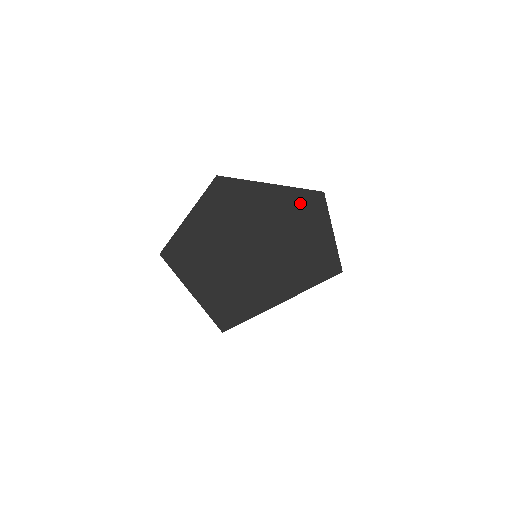
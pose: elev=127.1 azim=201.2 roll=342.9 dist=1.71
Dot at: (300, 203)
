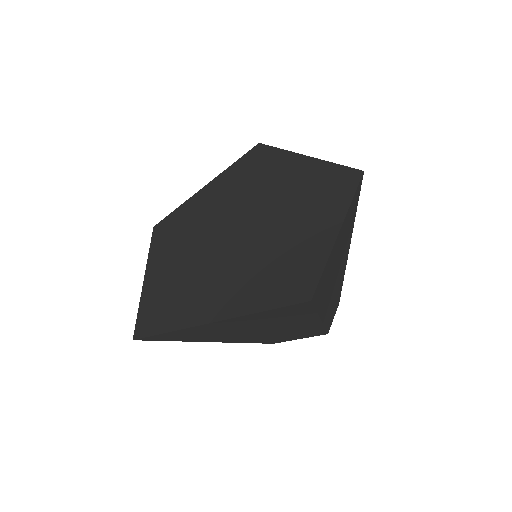
Dot at: (323, 184)
